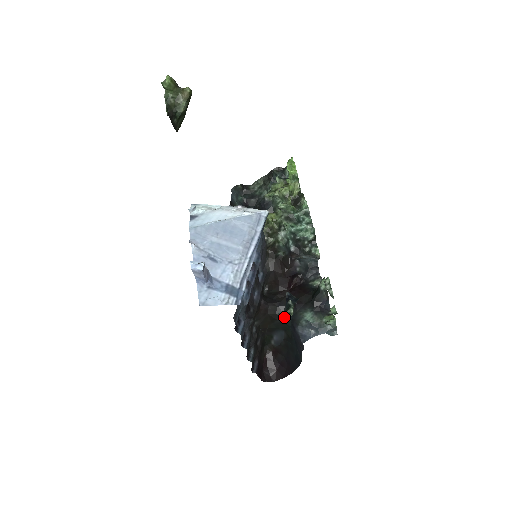
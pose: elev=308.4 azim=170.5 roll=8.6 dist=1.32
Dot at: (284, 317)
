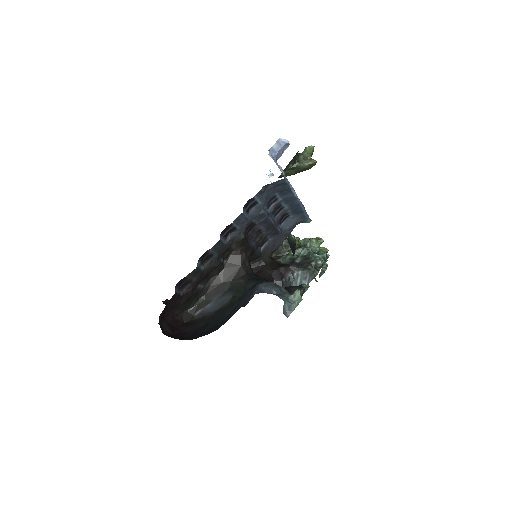
Dot at: (251, 280)
